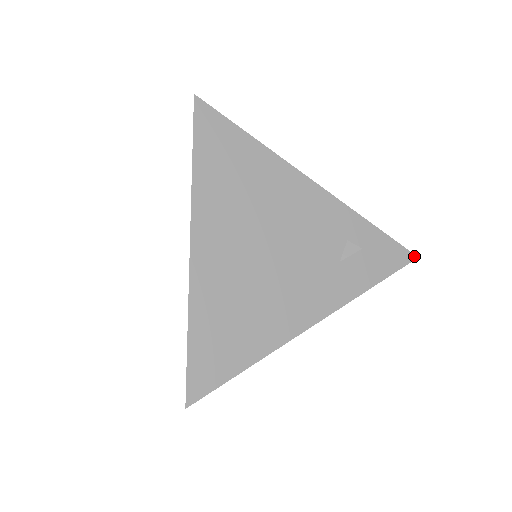
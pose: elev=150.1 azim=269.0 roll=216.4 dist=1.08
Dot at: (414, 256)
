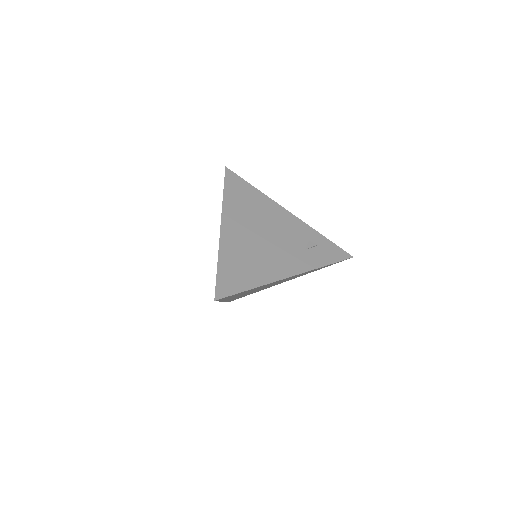
Dot at: (351, 256)
